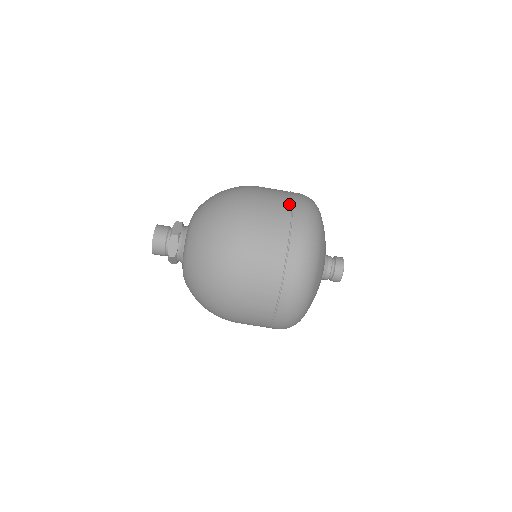
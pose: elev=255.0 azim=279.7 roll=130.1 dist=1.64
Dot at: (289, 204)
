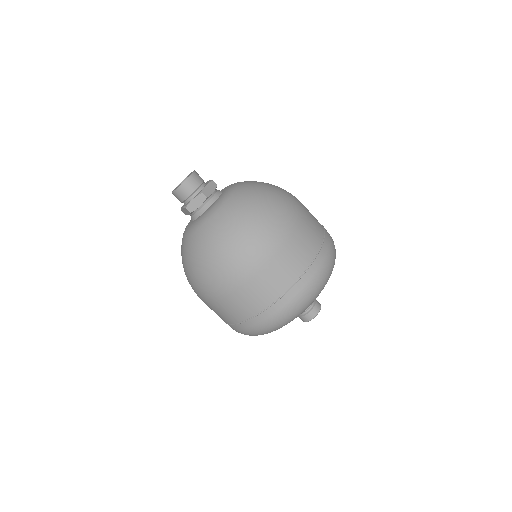
Dot at: occluded
